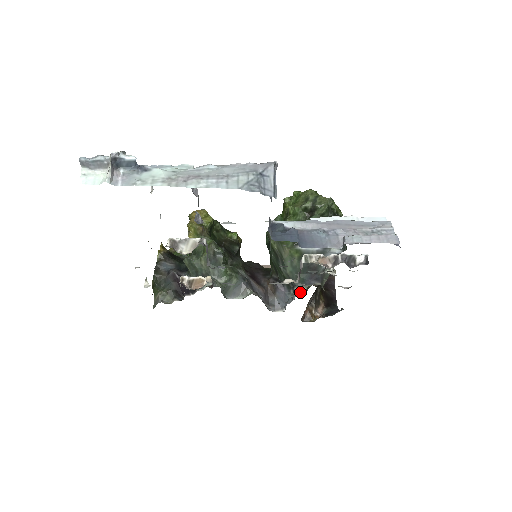
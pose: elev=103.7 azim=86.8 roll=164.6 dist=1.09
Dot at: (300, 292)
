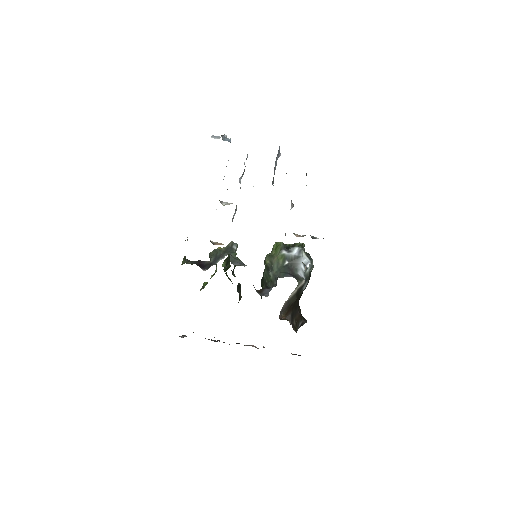
Dot at: (281, 277)
